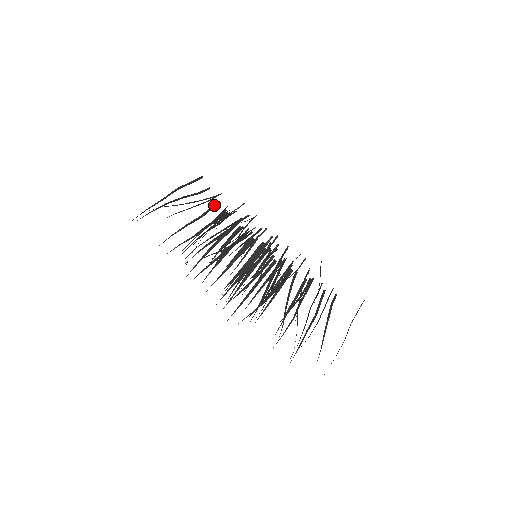
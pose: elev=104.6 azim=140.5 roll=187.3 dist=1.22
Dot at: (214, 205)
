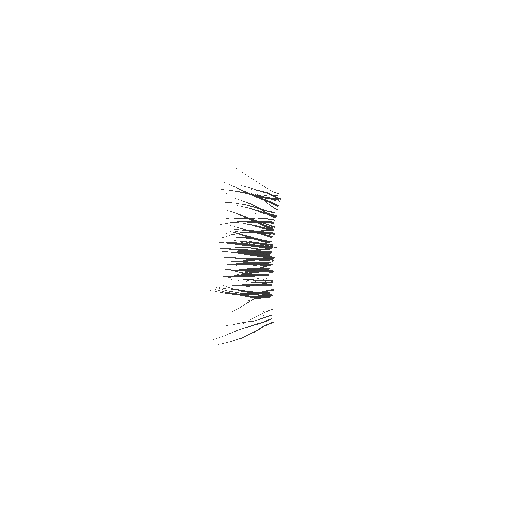
Dot at: occluded
